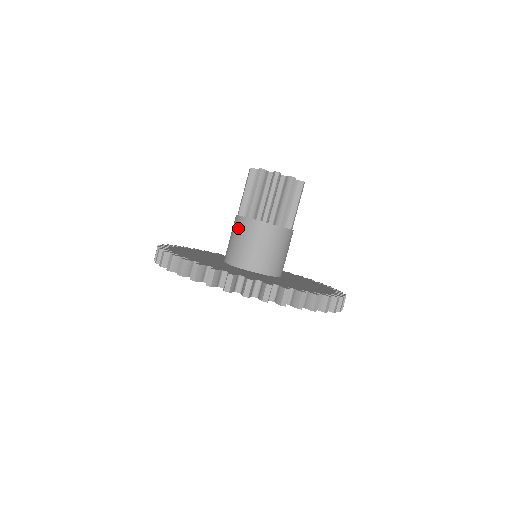
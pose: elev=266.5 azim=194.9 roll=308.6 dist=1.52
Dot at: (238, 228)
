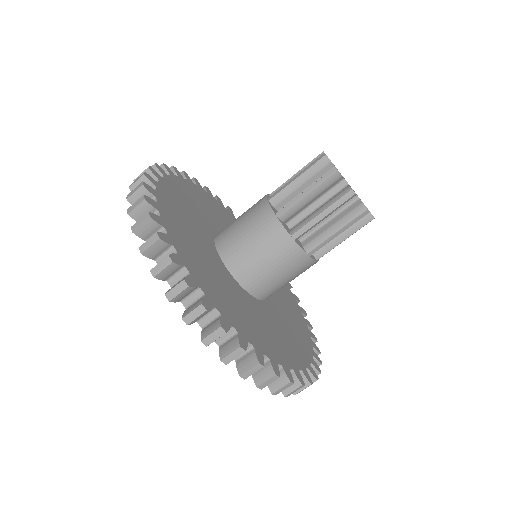
Dot at: (257, 219)
